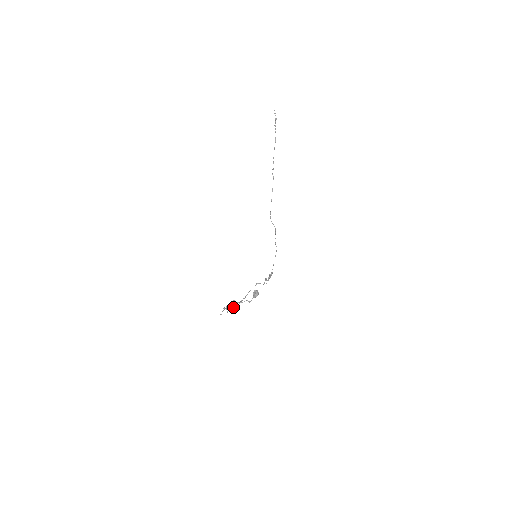
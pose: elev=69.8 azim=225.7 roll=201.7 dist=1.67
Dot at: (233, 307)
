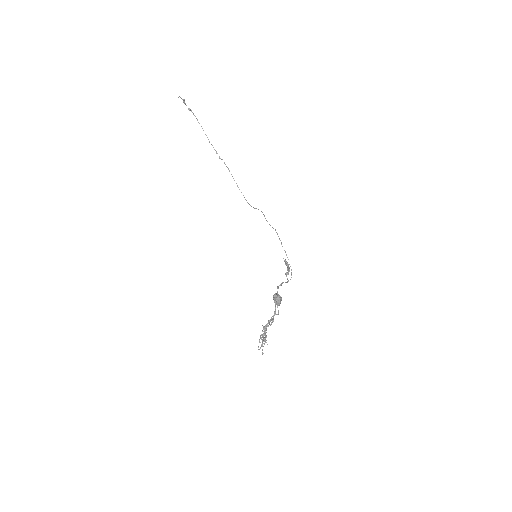
Dot at: (263, 335)
